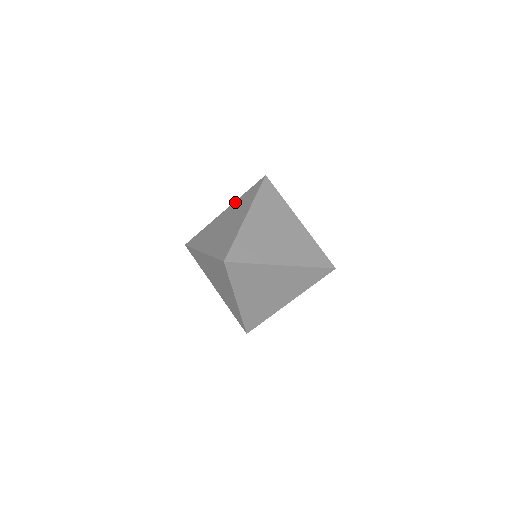
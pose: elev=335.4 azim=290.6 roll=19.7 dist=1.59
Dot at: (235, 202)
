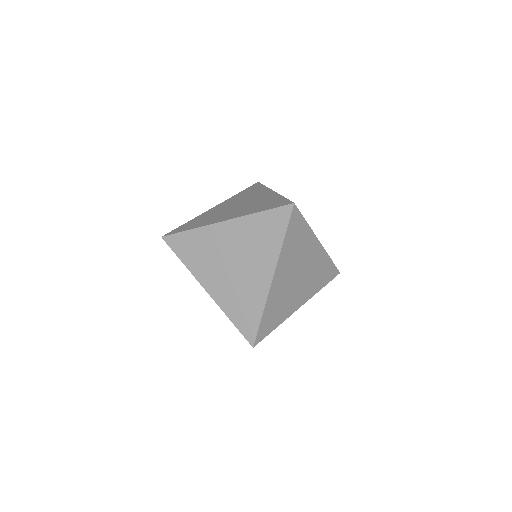
Dot at: (229, 199)
